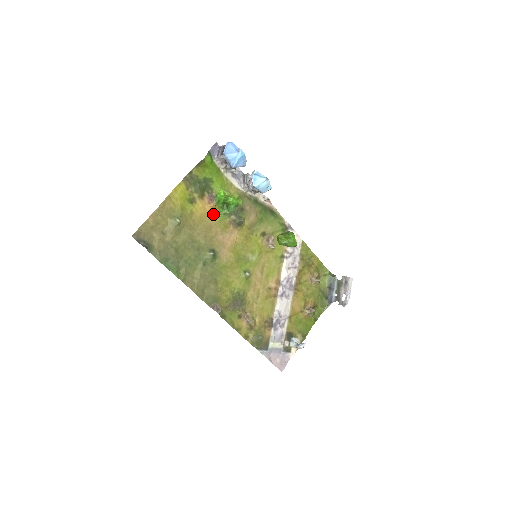
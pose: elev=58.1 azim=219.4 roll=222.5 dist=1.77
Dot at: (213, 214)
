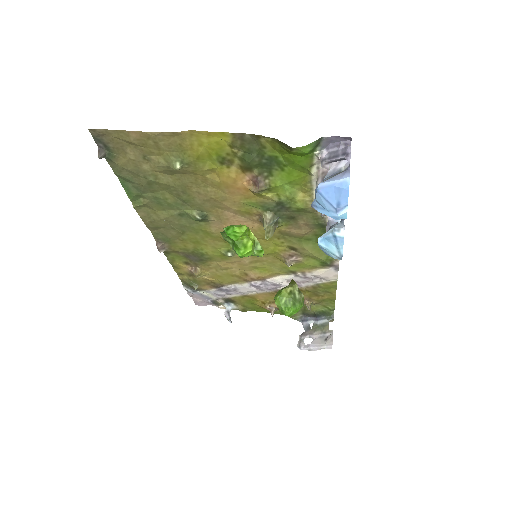
Dot at: (243, 193)
